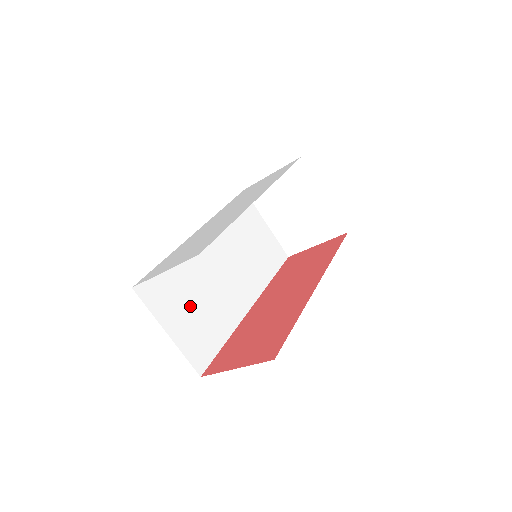
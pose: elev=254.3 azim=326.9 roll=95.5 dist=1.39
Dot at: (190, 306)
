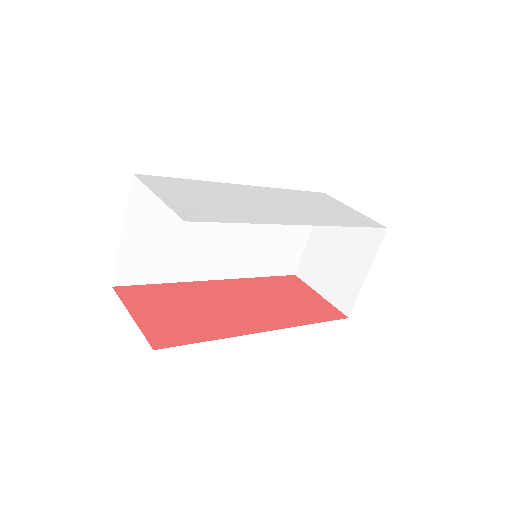
Dot at: (166, 232)
